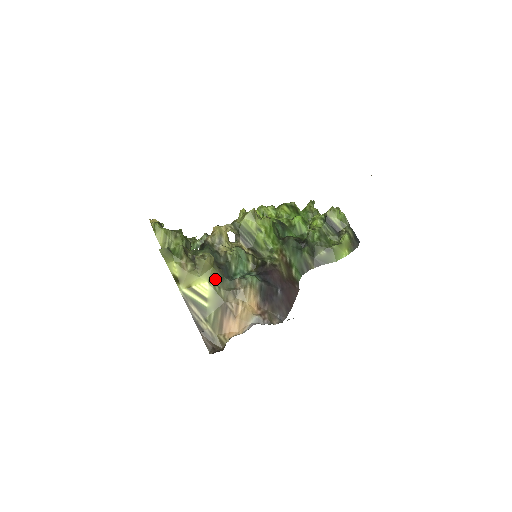
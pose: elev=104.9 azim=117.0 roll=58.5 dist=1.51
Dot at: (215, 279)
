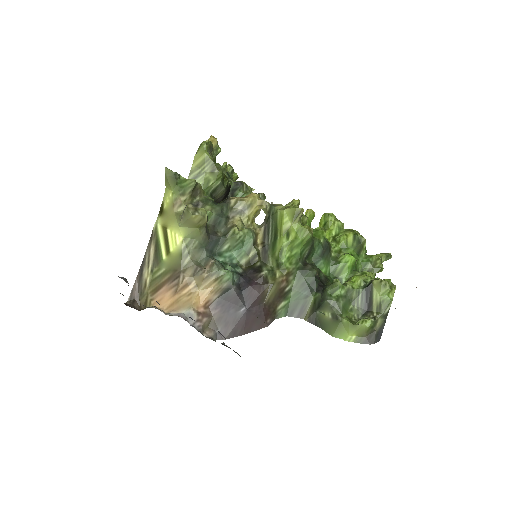
Dot at: (192, 241)
